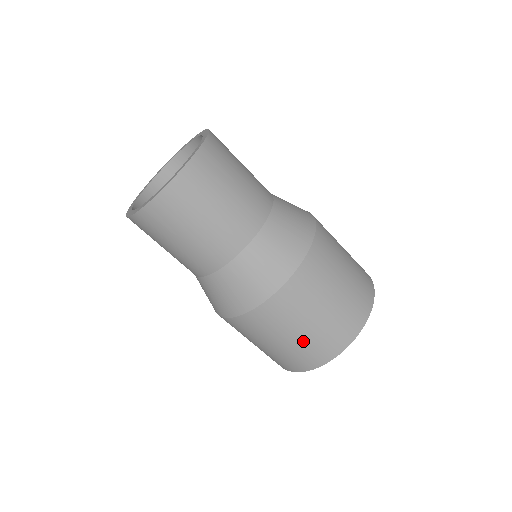
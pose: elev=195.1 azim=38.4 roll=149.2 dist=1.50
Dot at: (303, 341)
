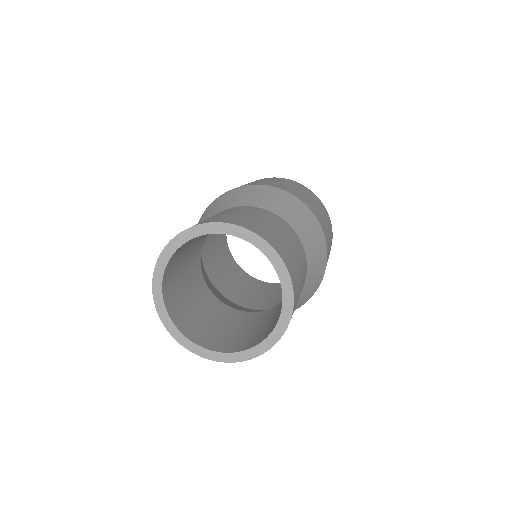
Dot at: occluded
